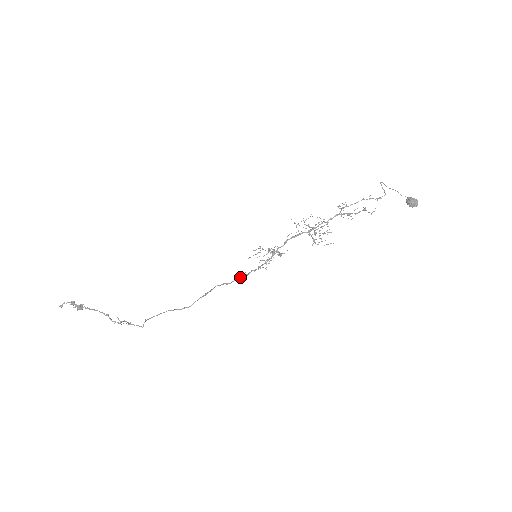
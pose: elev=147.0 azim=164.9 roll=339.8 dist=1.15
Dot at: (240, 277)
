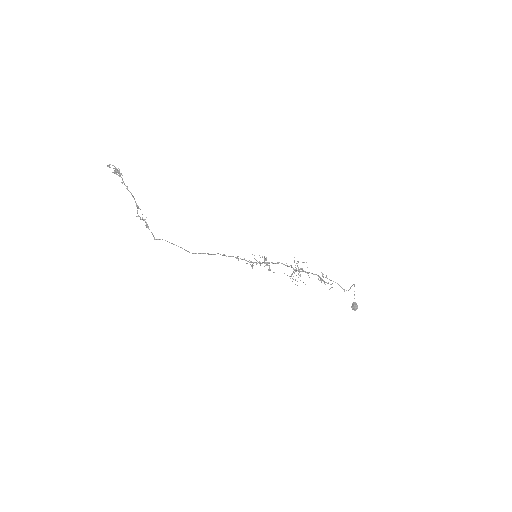
Dot at: (235, 257)
